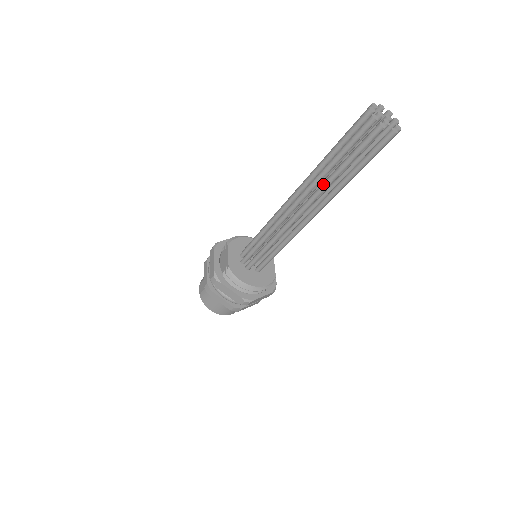
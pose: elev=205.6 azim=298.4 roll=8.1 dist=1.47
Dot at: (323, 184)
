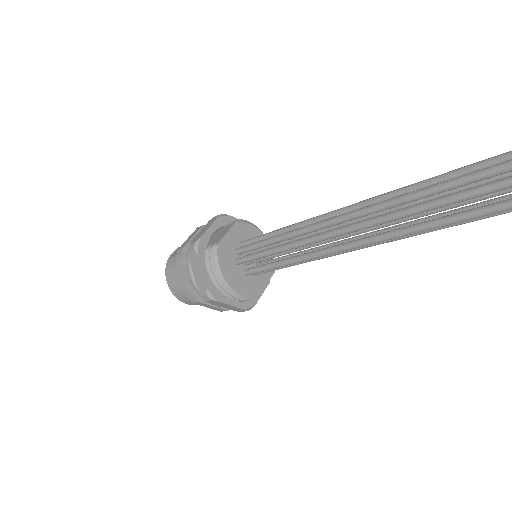
Dot at: (396, 211)
